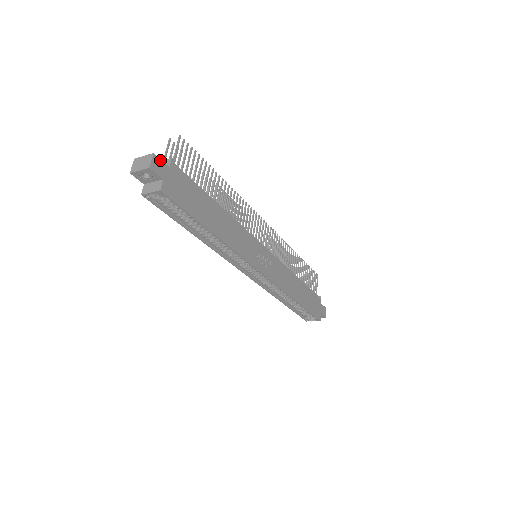
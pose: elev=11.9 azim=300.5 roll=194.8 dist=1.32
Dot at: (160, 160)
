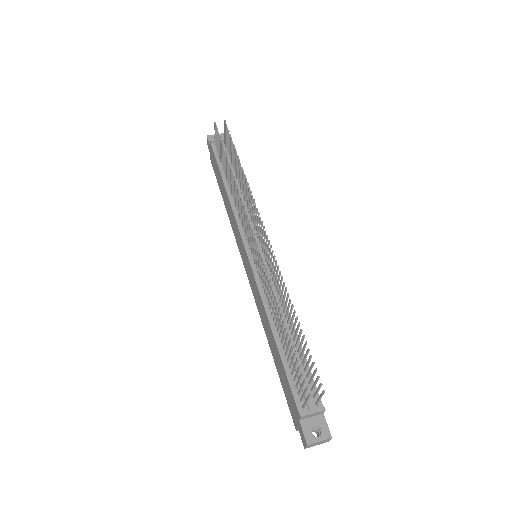
Dot at: (328, 428)
